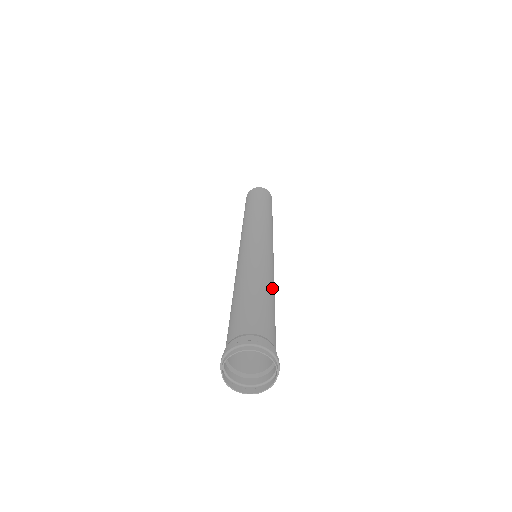
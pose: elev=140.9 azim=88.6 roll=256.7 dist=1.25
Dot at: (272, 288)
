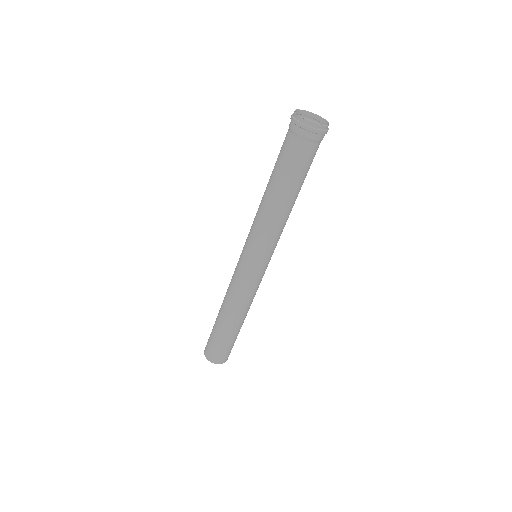
Dot at: occluded
